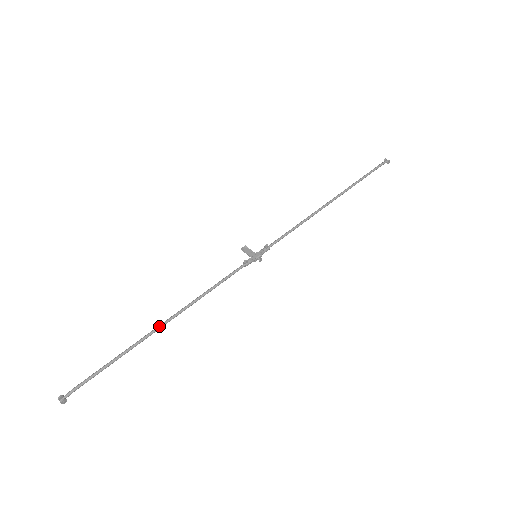
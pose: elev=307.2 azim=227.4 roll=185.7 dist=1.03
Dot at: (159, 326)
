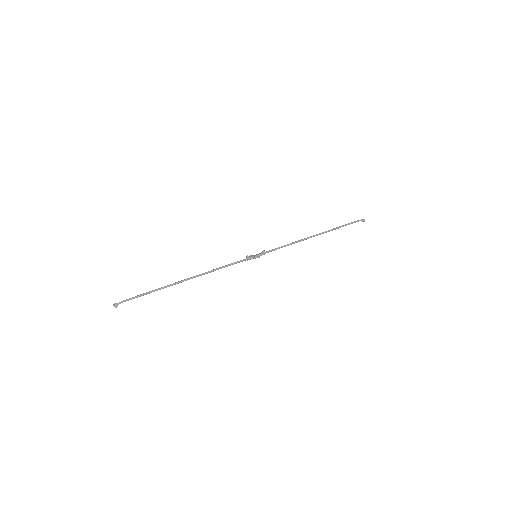
Dot at: (183, 280)
